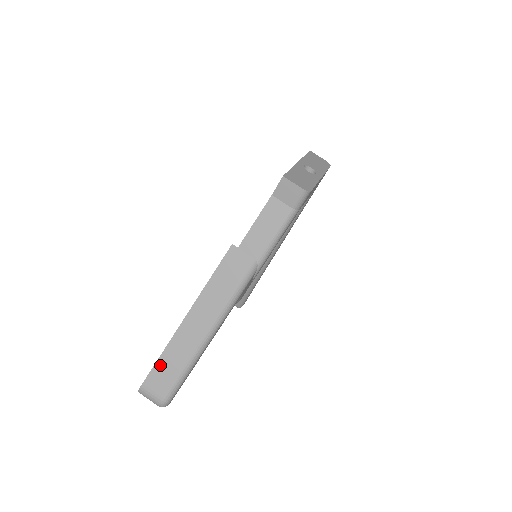
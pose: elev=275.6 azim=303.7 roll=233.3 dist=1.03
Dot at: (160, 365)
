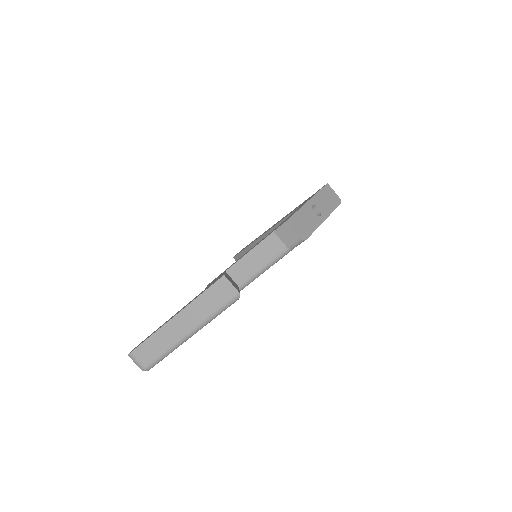
Dot at: (148, 343)
